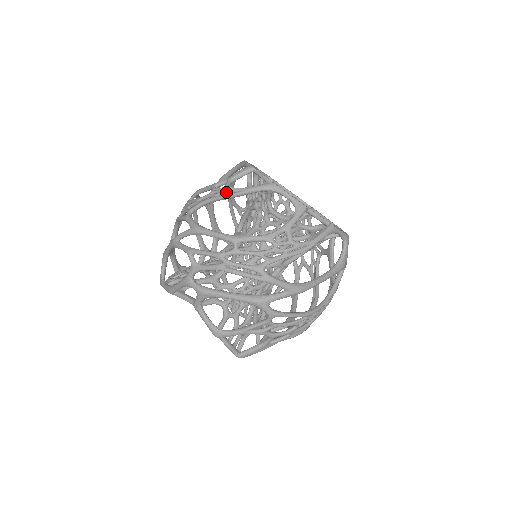
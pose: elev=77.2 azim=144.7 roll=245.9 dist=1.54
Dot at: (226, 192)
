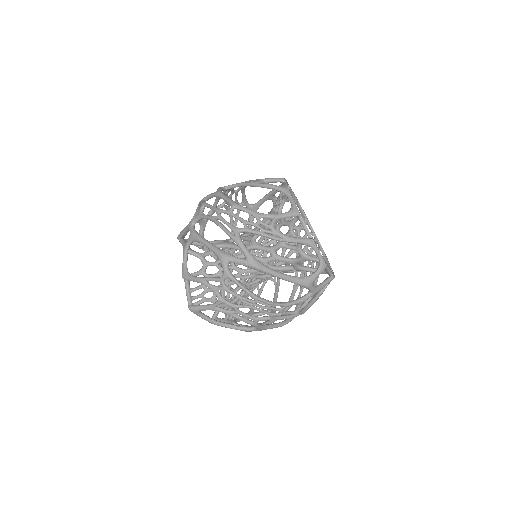
Dot at: (254, 182)
